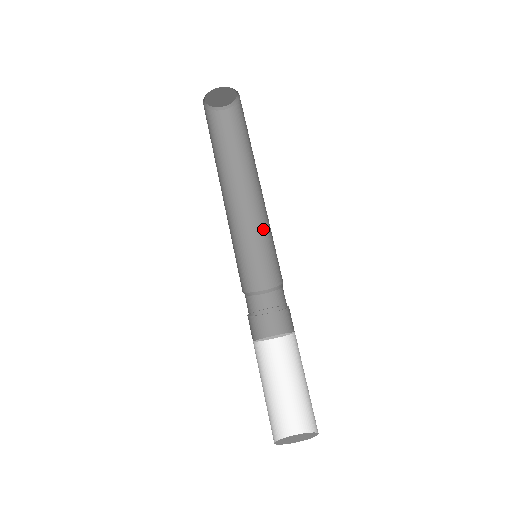
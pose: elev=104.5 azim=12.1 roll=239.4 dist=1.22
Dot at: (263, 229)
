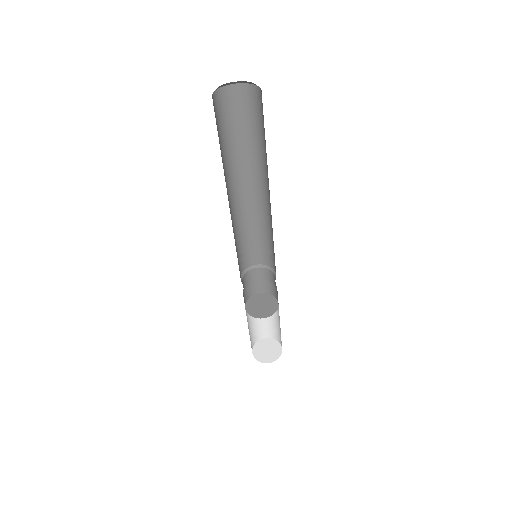
Dot at: (255, 223)
